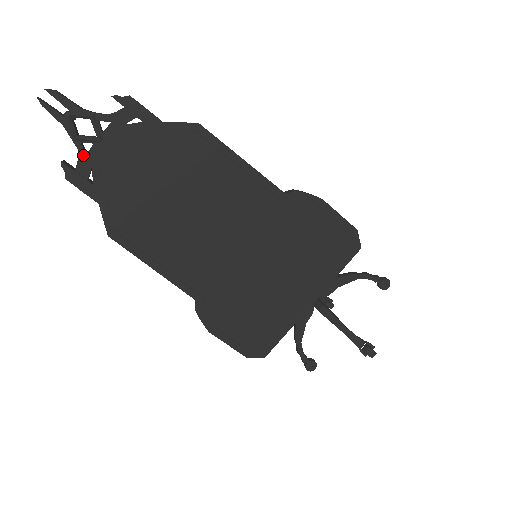
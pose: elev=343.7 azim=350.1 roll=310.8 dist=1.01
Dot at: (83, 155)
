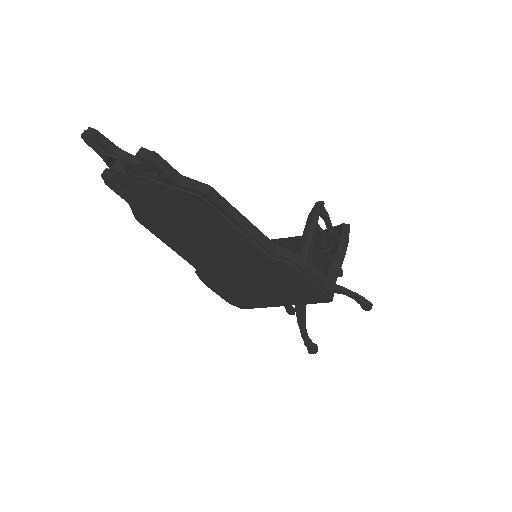
Dot at: (116, 176)
